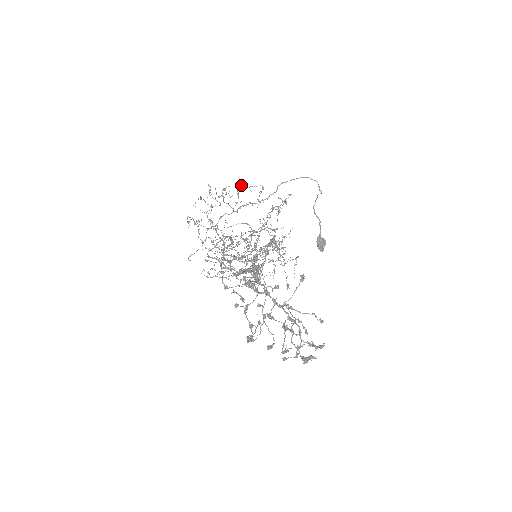
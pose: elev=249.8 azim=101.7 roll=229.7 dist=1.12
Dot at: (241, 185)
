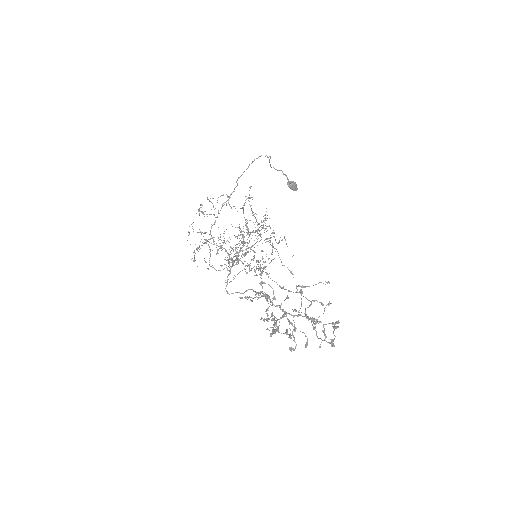
Dot at: occluded
